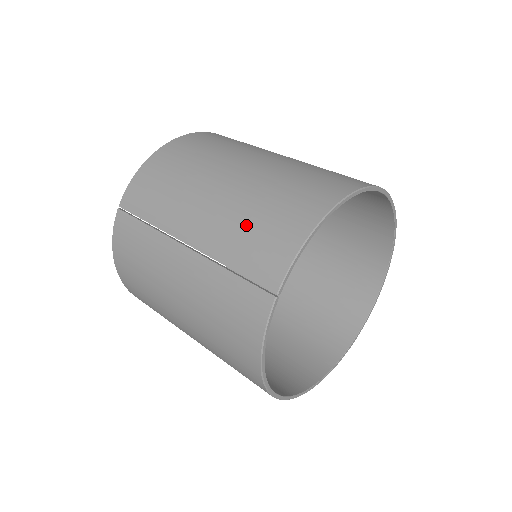
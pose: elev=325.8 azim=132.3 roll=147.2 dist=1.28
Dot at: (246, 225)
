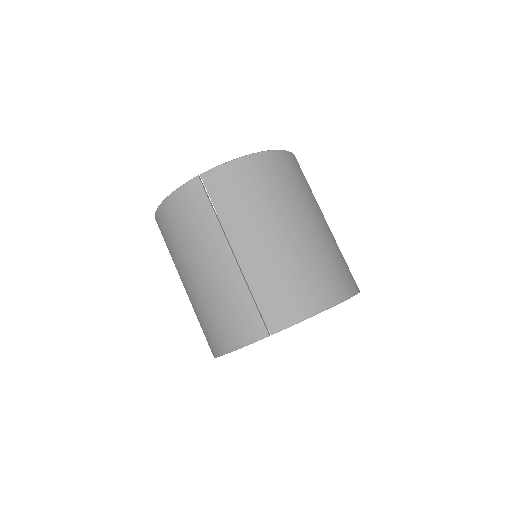
Dot at: (281, 278)
